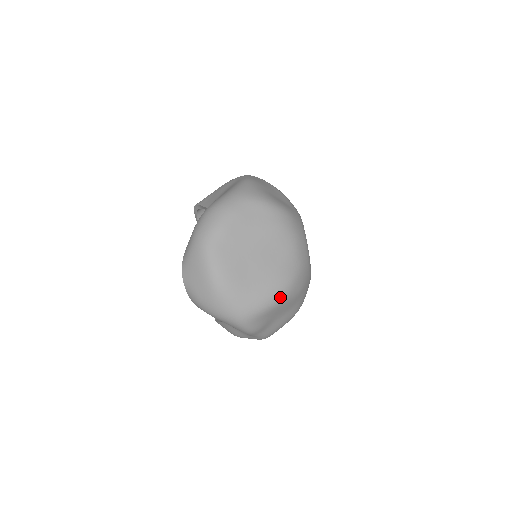
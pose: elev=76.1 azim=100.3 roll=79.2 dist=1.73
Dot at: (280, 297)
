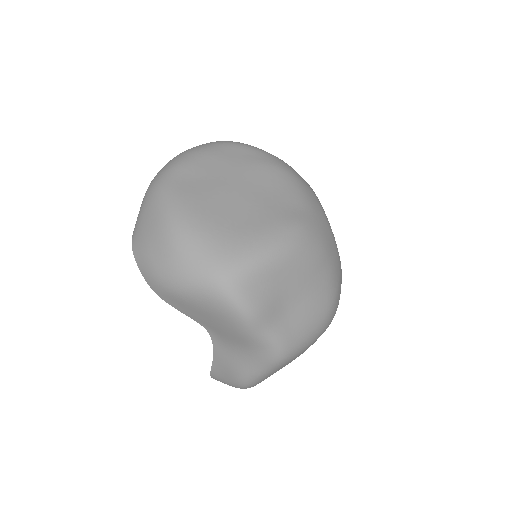
Dot at: (285, 243)
